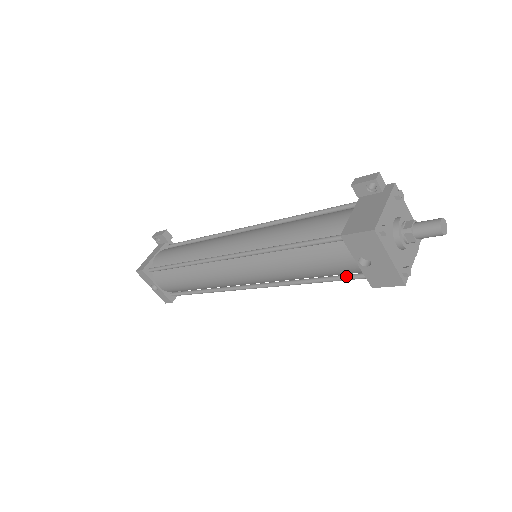
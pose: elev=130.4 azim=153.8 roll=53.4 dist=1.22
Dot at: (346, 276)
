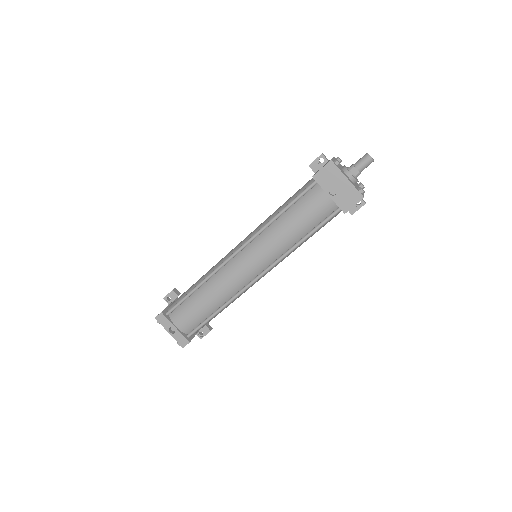
Dot at: (325, 218)
